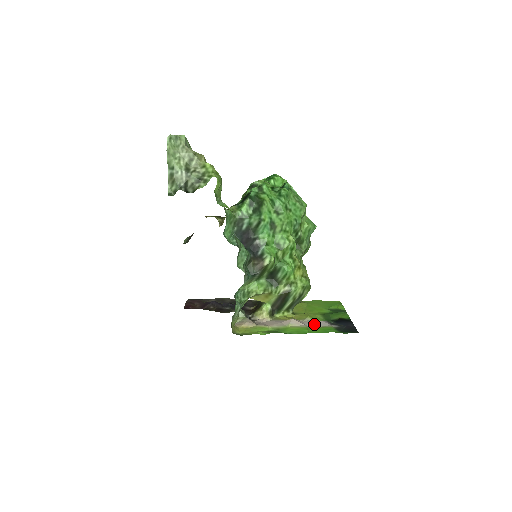
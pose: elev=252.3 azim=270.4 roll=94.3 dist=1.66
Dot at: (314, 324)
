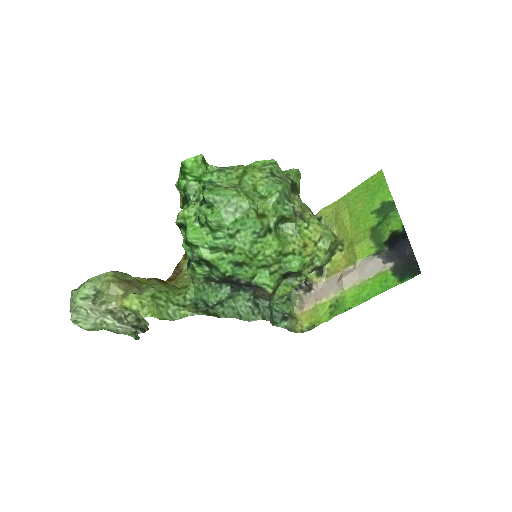
Dot at: (367, 272)
